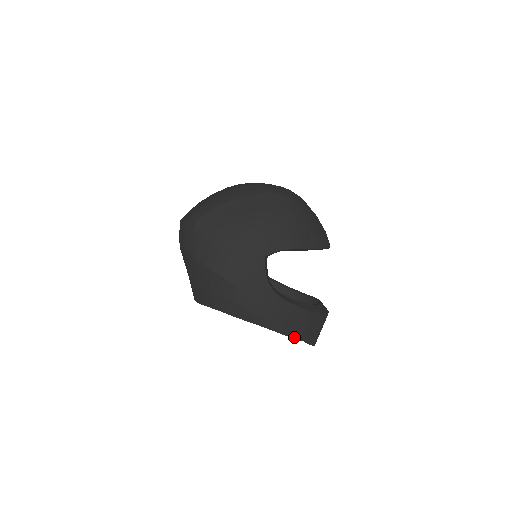
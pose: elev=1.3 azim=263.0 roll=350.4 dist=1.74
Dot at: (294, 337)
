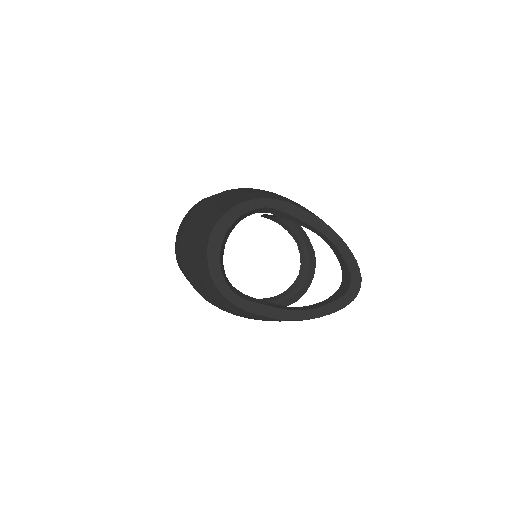
Dot at: (334, 231)
